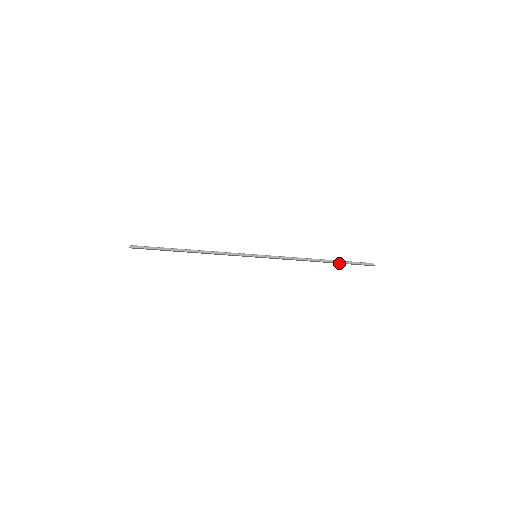
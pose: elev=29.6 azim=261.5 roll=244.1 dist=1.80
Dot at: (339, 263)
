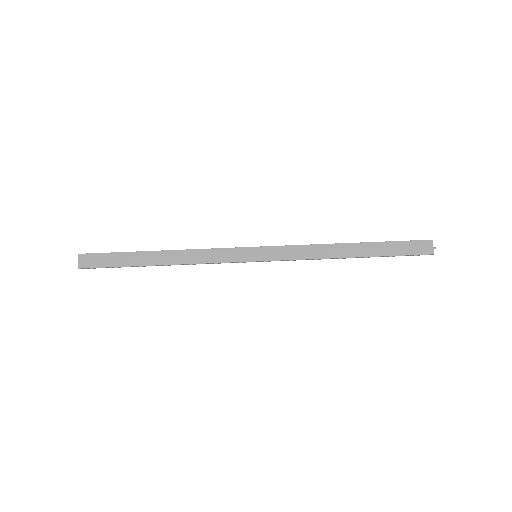
Dot at: (382, 252)
